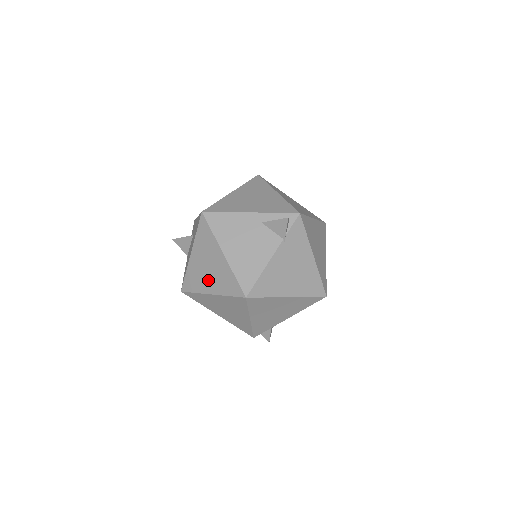
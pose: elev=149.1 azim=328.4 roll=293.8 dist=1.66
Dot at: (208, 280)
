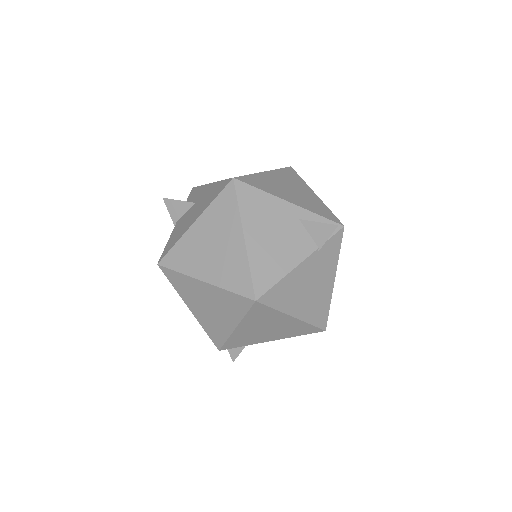
Dot at: (206, 263)
